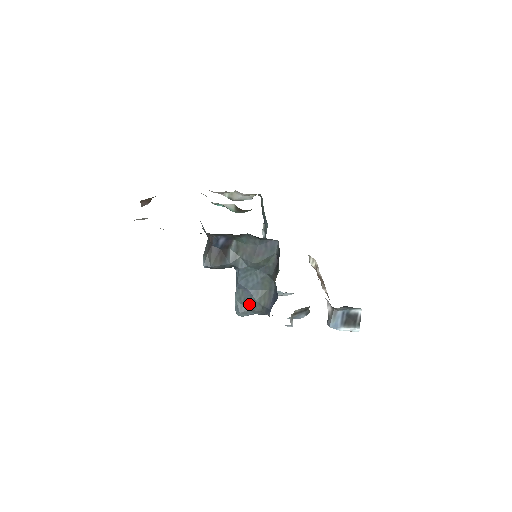
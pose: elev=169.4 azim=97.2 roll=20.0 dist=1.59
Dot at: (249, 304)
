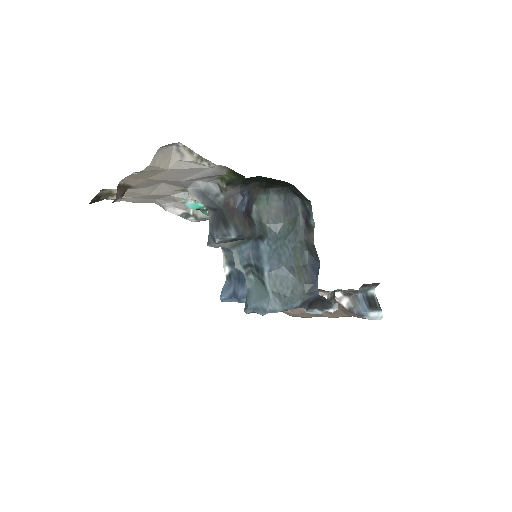
Dot at: (288, 288)
